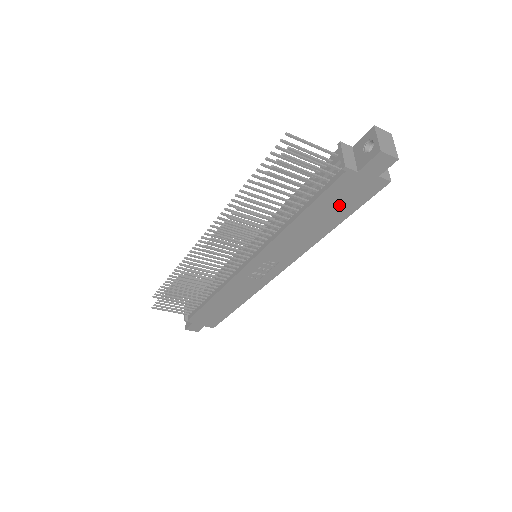
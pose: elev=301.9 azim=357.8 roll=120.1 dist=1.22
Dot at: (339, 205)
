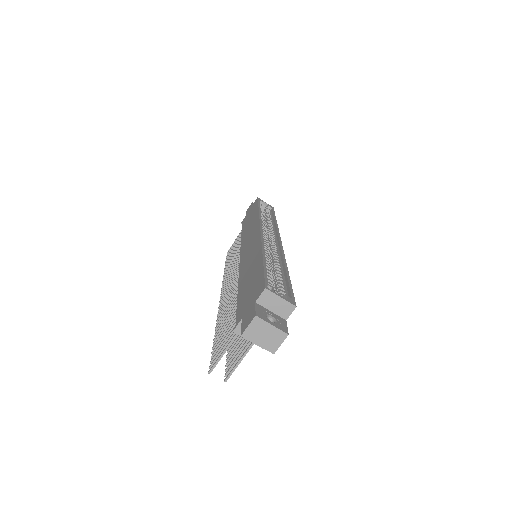
Dot at: occluded
